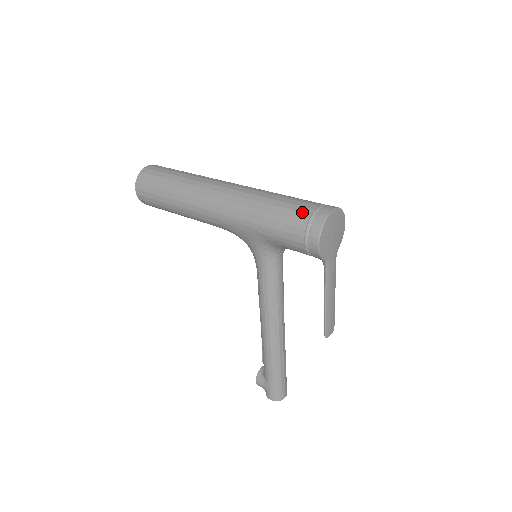
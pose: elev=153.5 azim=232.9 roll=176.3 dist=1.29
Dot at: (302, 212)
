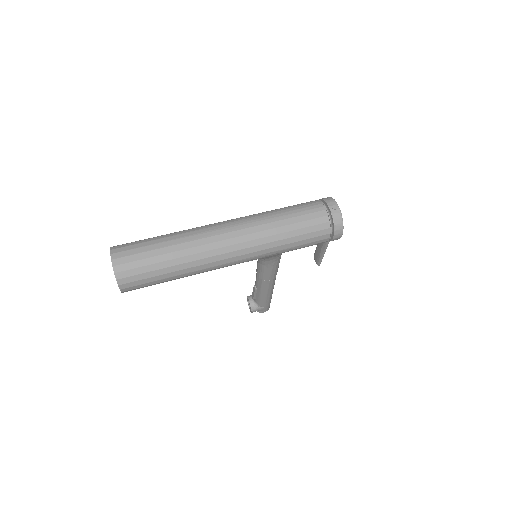
Dot at: (322, 223)
